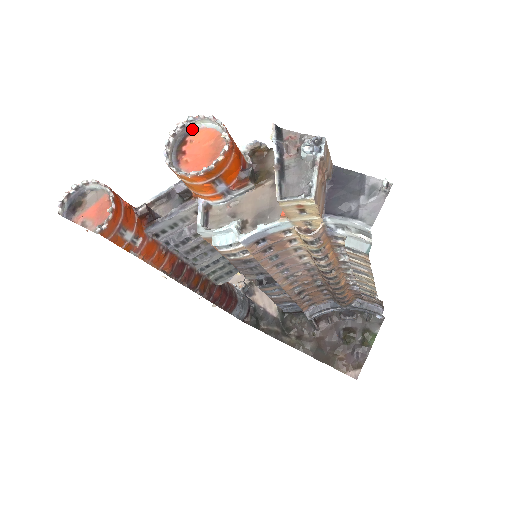
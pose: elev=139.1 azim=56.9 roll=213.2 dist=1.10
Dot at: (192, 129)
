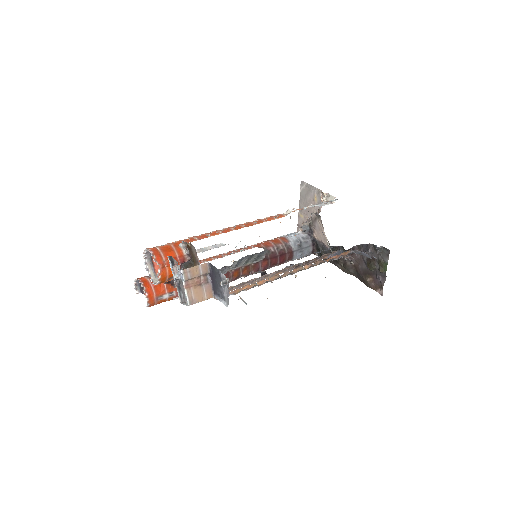
Dot at: occluded
